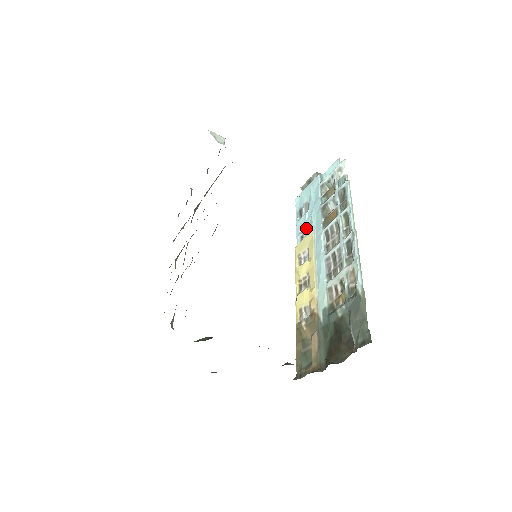
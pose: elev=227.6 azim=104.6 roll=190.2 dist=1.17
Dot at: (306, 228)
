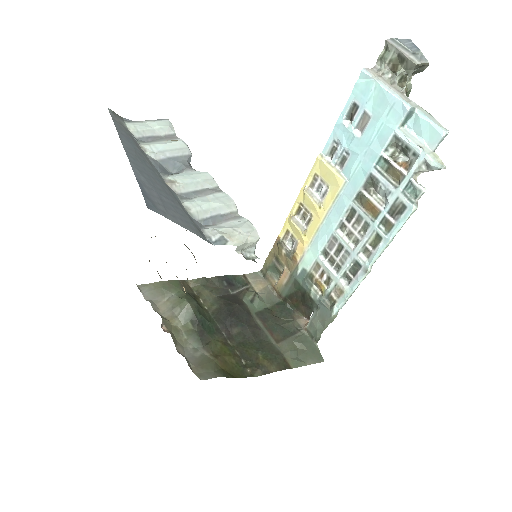
Dot at: (343, 153)
